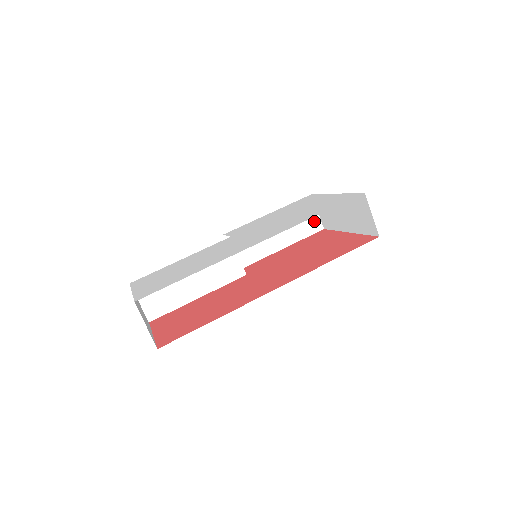
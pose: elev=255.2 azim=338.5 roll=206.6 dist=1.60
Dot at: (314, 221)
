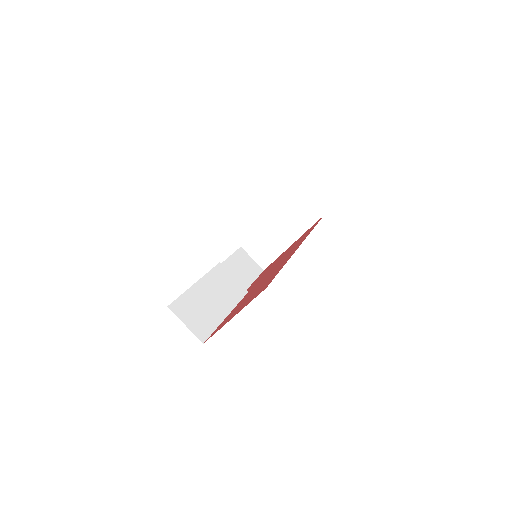
Dot at: (254, 265)
